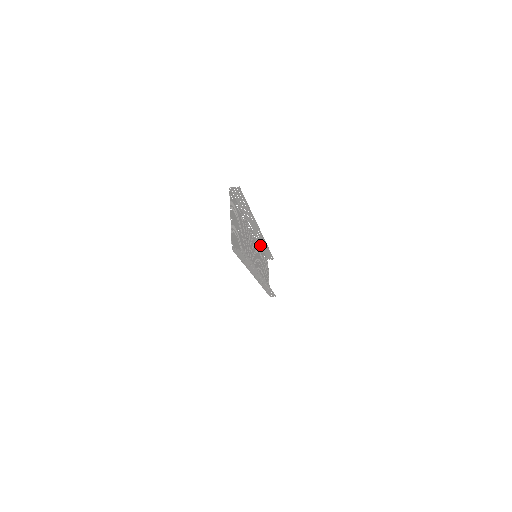
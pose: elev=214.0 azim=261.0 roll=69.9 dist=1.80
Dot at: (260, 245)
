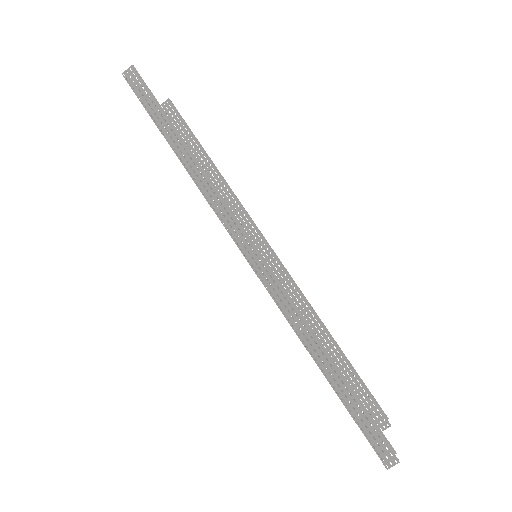
Dot at: occluded
